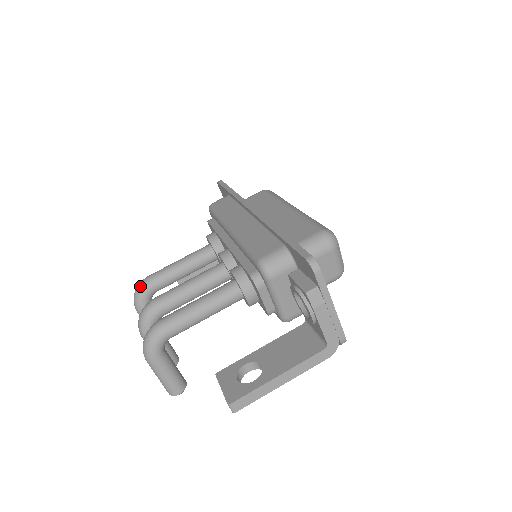
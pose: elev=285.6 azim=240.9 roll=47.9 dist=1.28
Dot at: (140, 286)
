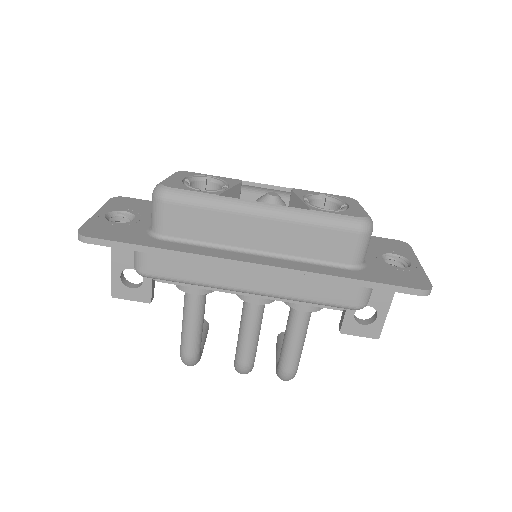
Dot at: (192, 364)
